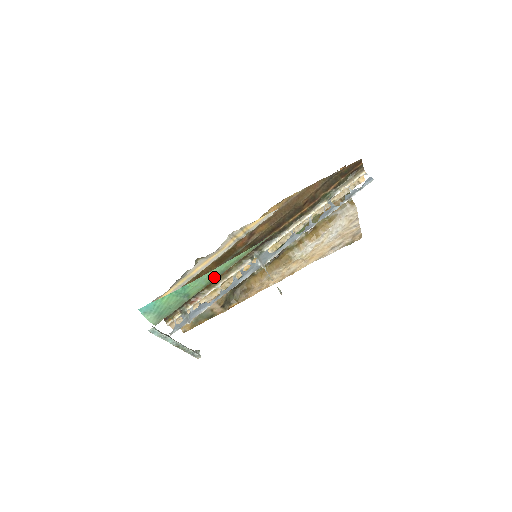
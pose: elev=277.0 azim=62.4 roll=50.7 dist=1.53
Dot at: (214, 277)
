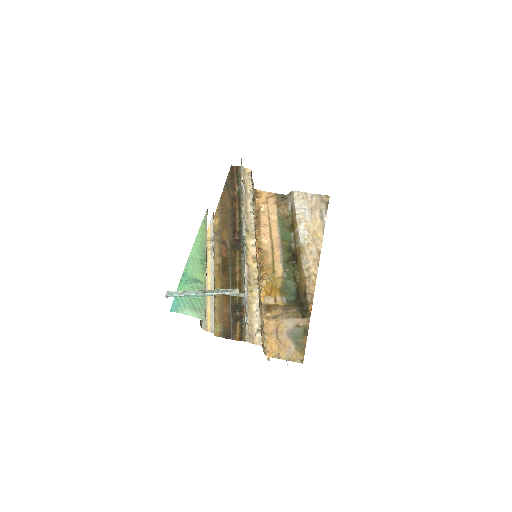
Dot at: (201, 259)
